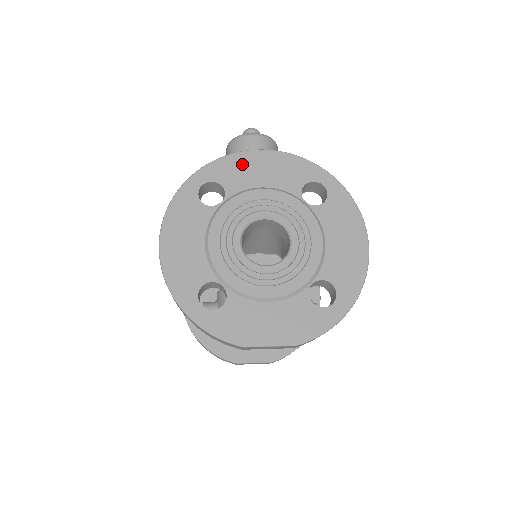
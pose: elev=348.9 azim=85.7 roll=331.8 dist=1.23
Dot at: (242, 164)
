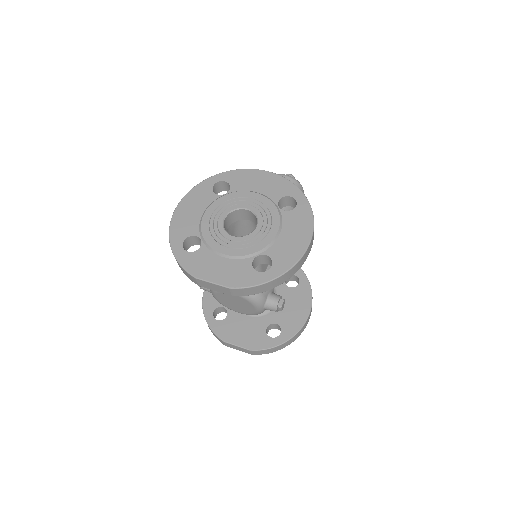
Dot at: (249, 176)
